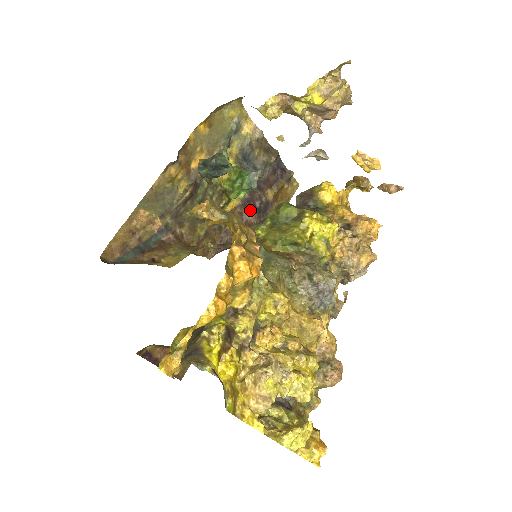
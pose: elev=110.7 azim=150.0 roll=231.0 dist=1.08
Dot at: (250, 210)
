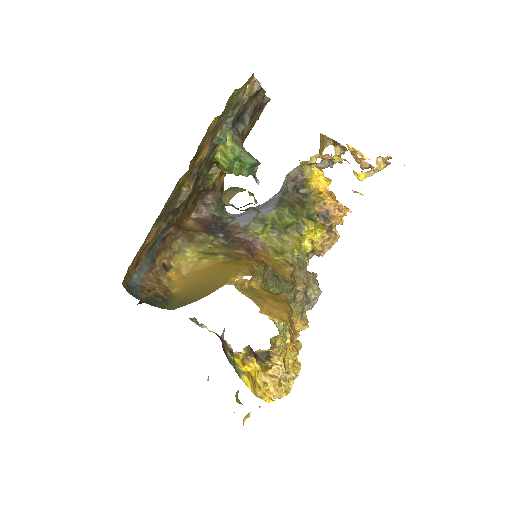
Dot at: occluded
